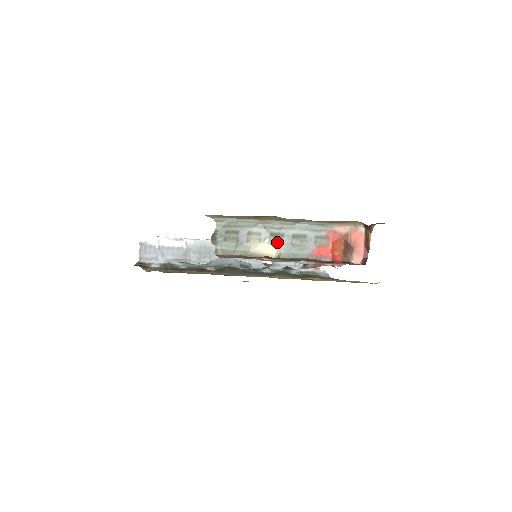
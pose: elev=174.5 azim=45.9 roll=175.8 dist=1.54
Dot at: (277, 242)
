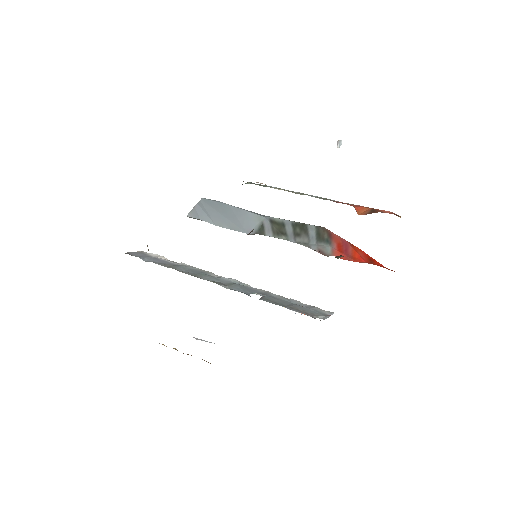
Dot at: occluded
